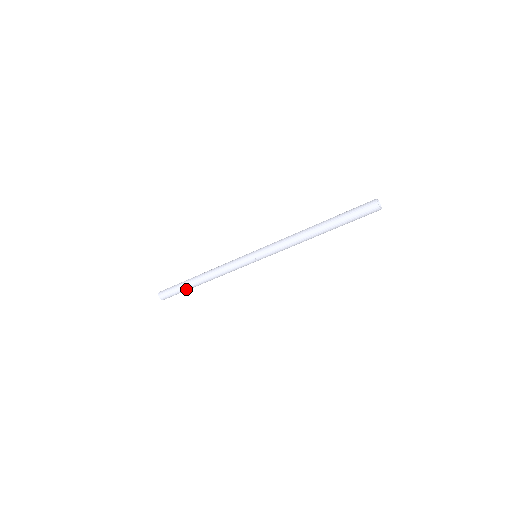
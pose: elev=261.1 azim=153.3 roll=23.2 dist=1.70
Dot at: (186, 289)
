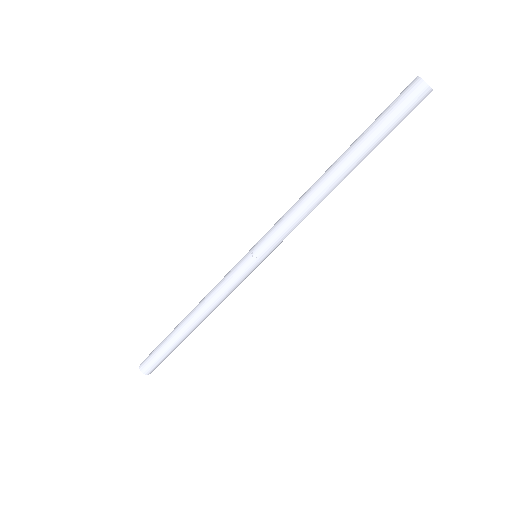
Dot at: (177, 346)
